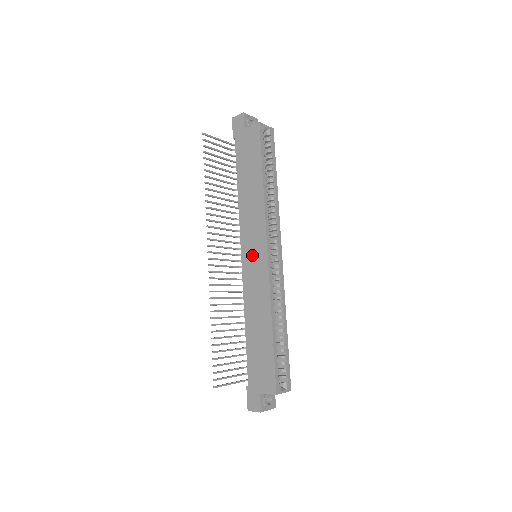
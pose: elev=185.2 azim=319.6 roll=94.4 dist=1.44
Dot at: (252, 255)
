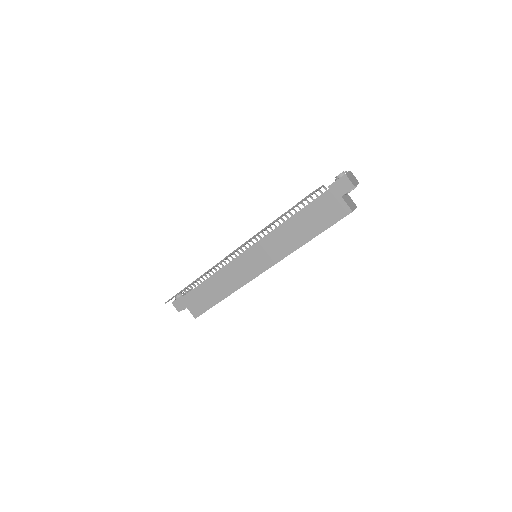
Dot at: (254, 259)
